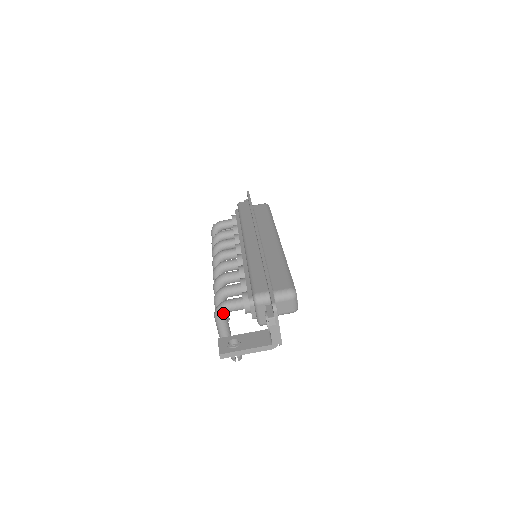
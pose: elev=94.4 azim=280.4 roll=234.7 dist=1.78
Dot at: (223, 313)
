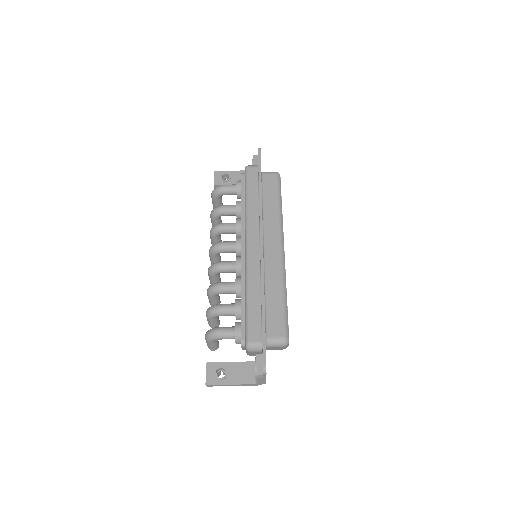
Dot at: (214, 340)
